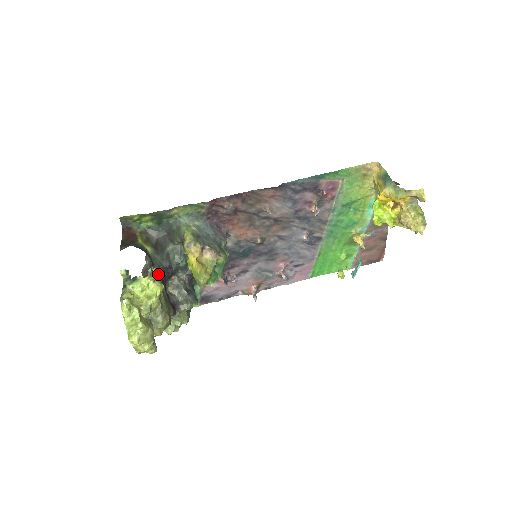
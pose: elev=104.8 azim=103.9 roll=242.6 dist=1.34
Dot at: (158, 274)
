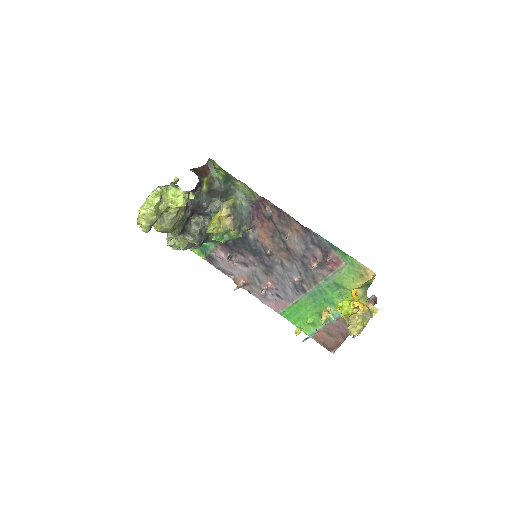
Dot at: (194, 204)
